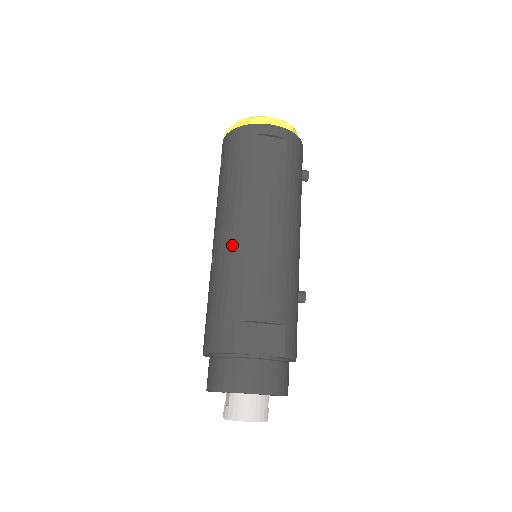
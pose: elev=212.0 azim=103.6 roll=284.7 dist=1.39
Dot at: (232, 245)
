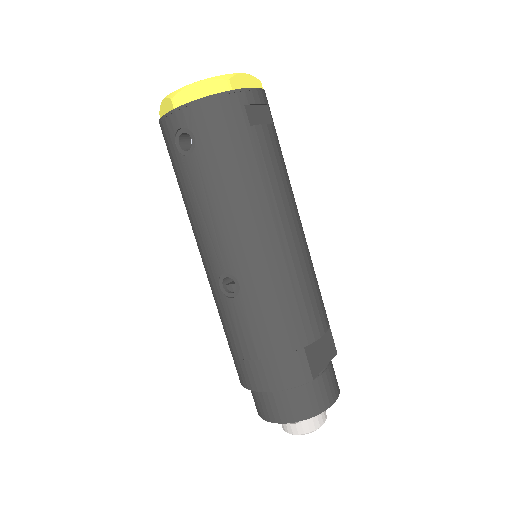
Dot at: (269, 265)
